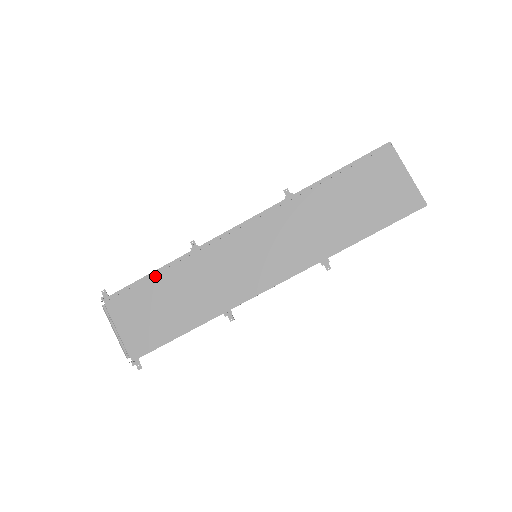
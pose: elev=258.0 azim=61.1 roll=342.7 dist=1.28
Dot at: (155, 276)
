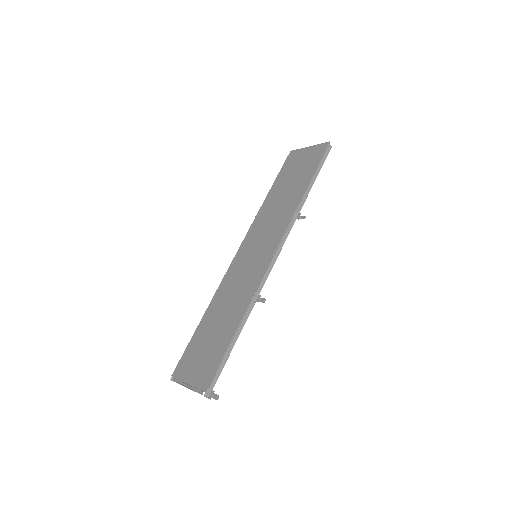
Dot at: (199, 327)
